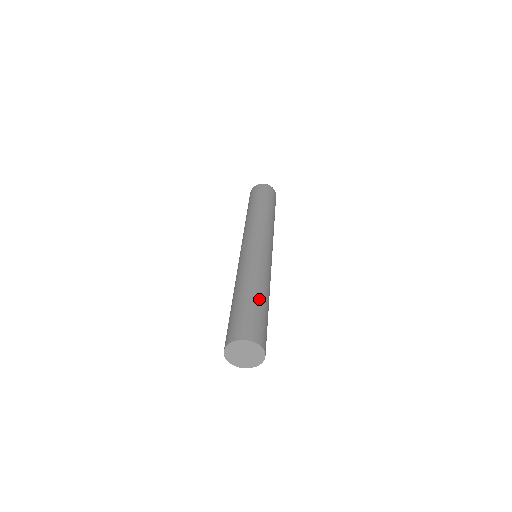
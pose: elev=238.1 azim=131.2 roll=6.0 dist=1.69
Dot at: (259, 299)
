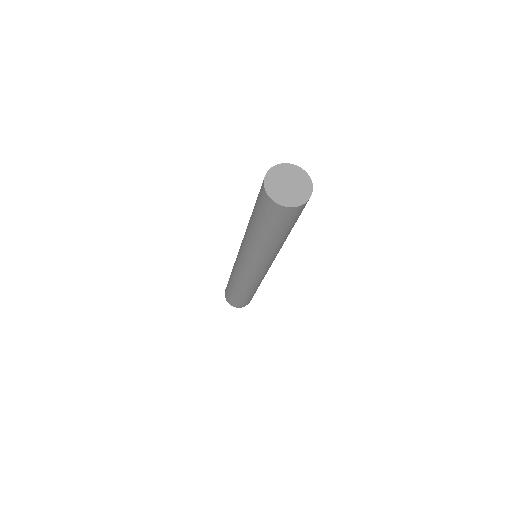
Dot at: occluded
